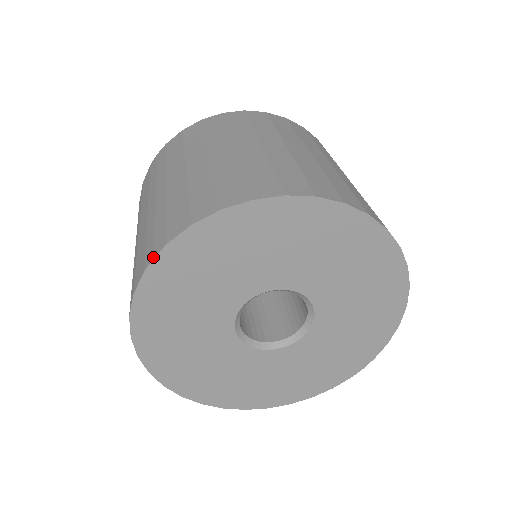
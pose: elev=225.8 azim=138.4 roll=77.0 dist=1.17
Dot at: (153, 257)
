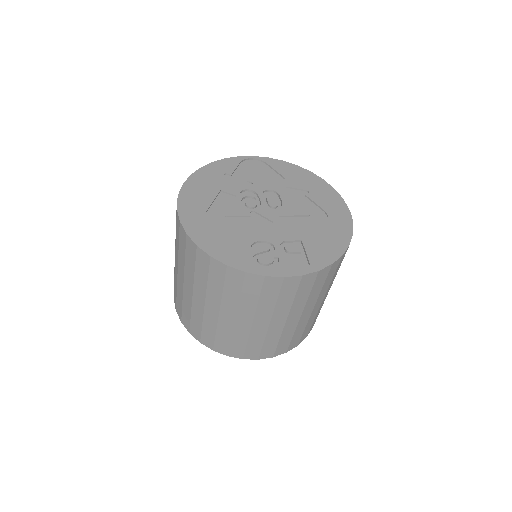
Dot at: occluded
